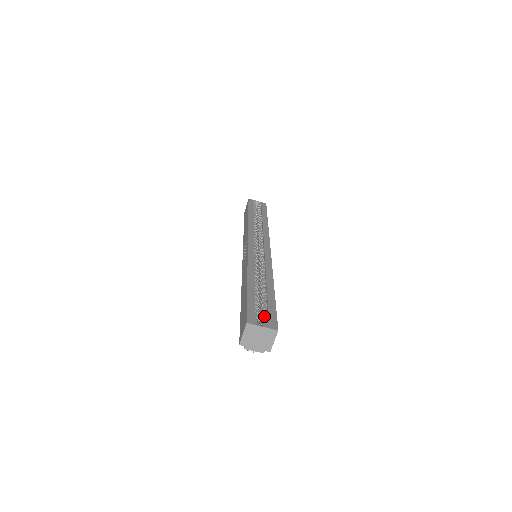
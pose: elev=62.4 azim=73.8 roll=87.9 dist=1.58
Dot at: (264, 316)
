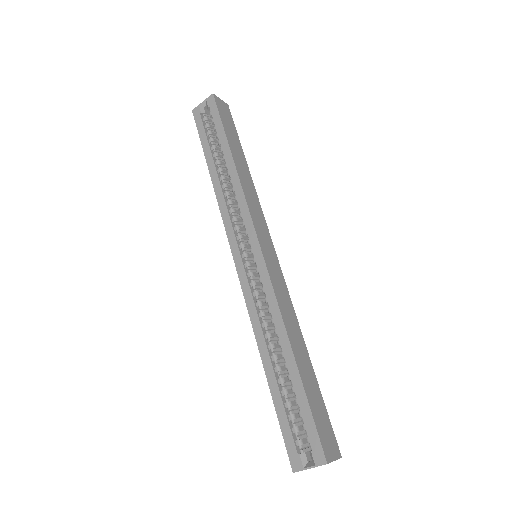
Dot at: occluded
